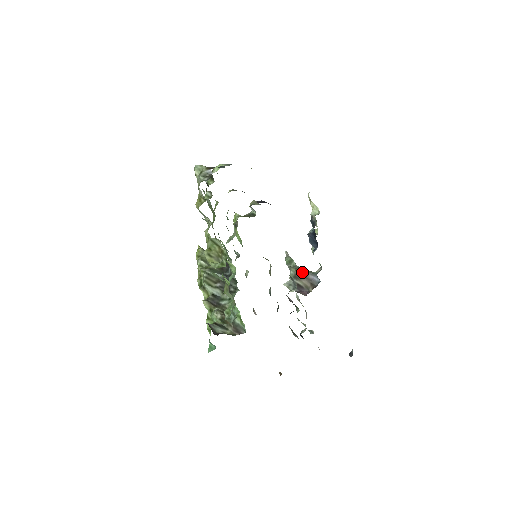
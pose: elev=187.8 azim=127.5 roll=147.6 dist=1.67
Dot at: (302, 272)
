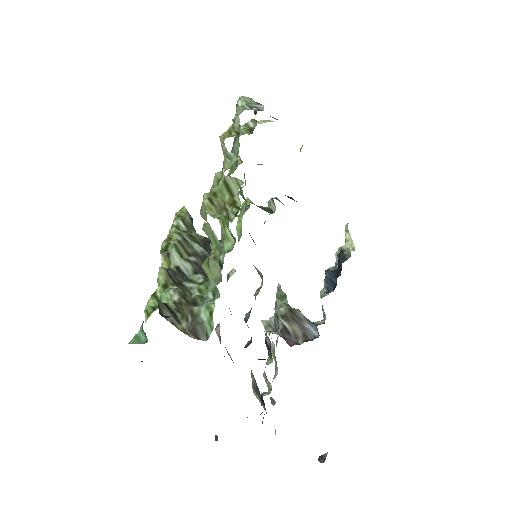
Dot at: (296, 314)
